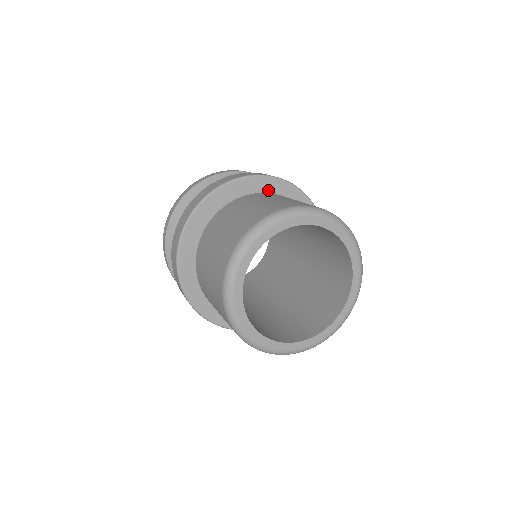
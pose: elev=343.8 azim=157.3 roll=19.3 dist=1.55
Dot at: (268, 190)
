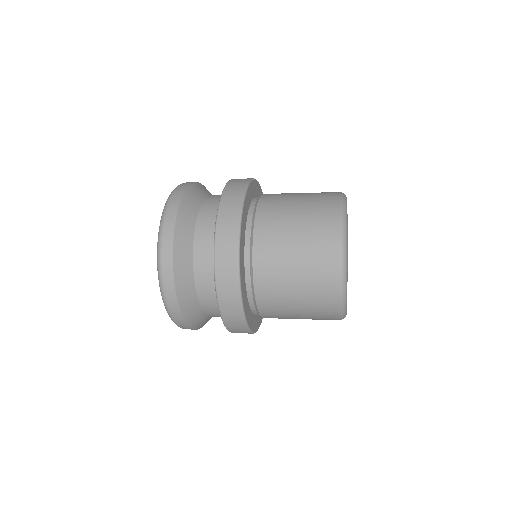
Dot at: (252, 195)
